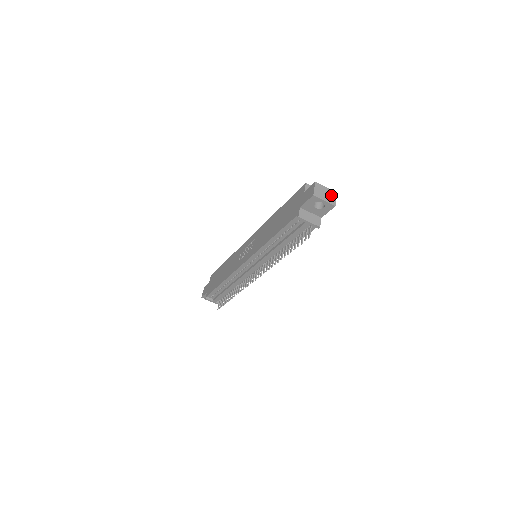
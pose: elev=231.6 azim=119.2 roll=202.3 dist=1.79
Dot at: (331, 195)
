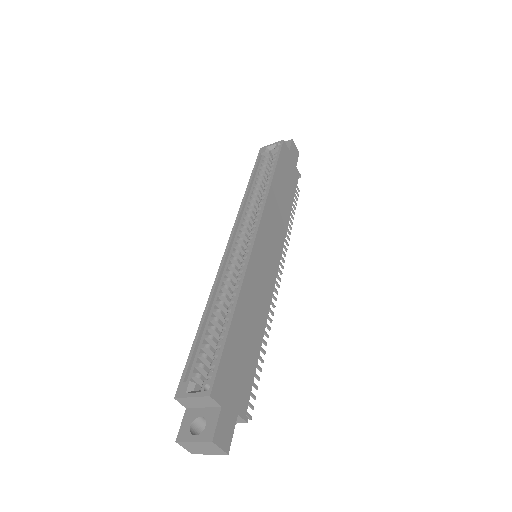
Dot at: (209, 447)
